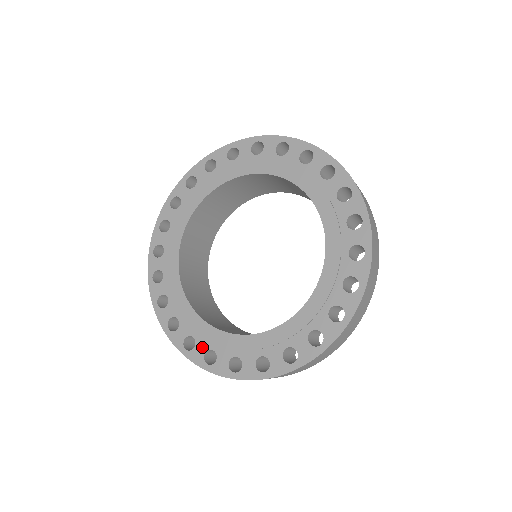
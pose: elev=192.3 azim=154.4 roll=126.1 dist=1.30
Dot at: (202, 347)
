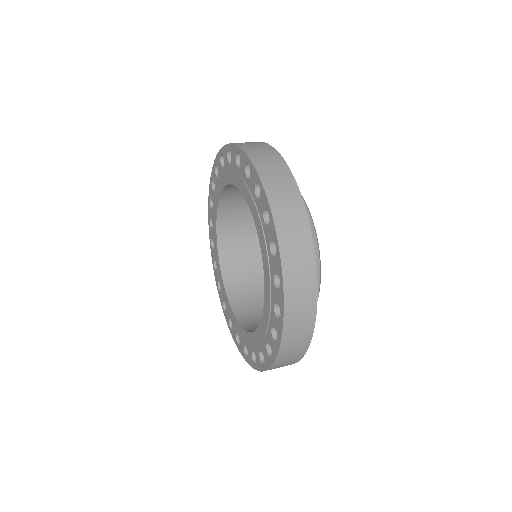
Dot at: (212, 235)
